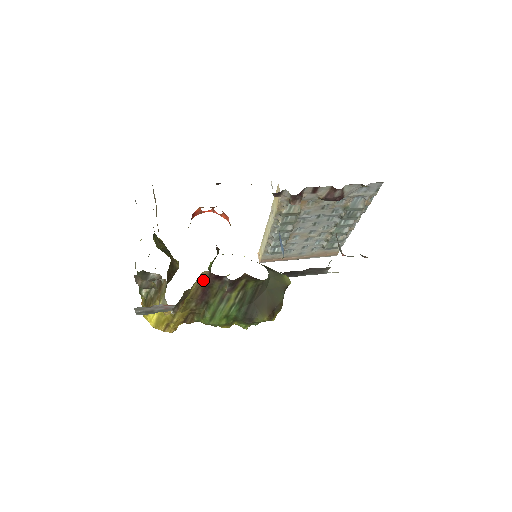
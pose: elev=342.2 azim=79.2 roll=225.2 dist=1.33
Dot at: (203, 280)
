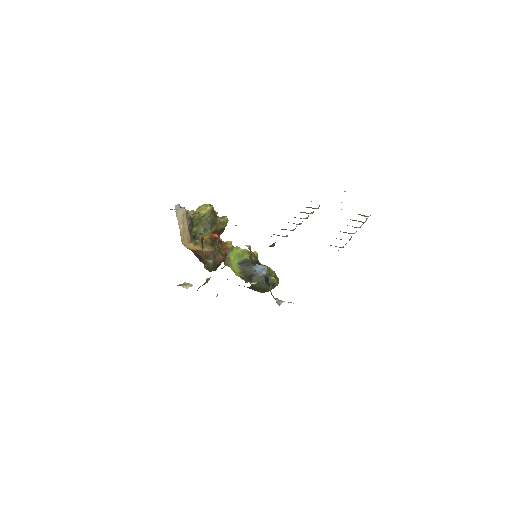
Dot at: occluded
